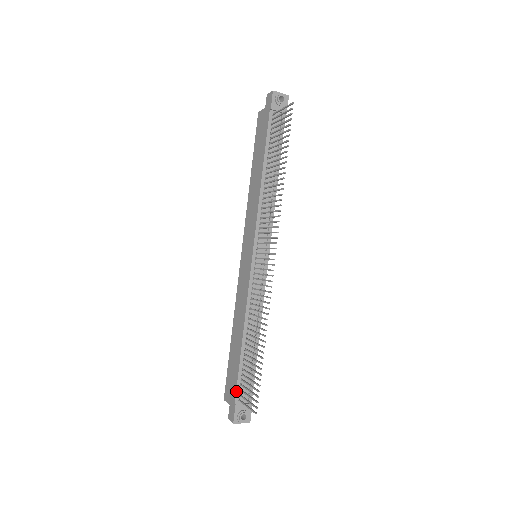
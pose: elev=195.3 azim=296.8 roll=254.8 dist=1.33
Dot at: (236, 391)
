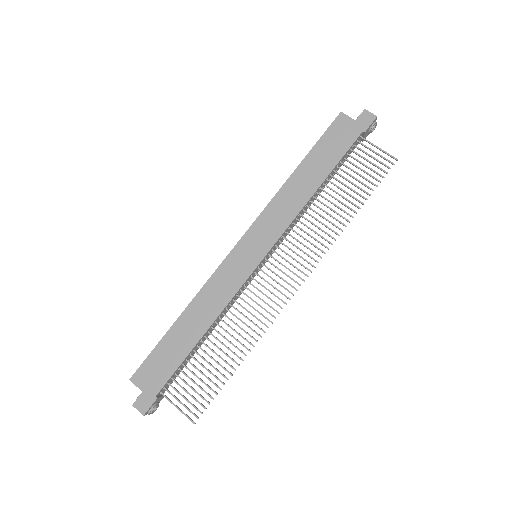
Dot at: (165, 384)
